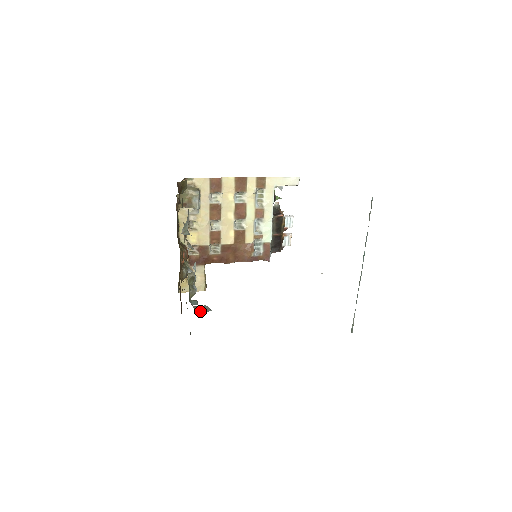
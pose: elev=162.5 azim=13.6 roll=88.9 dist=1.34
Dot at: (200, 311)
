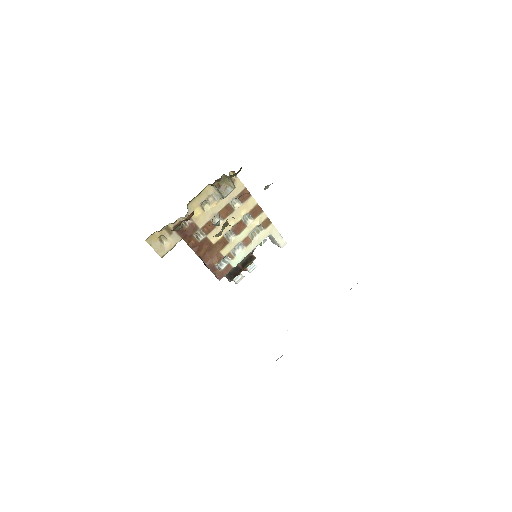
Dot at: occluded
